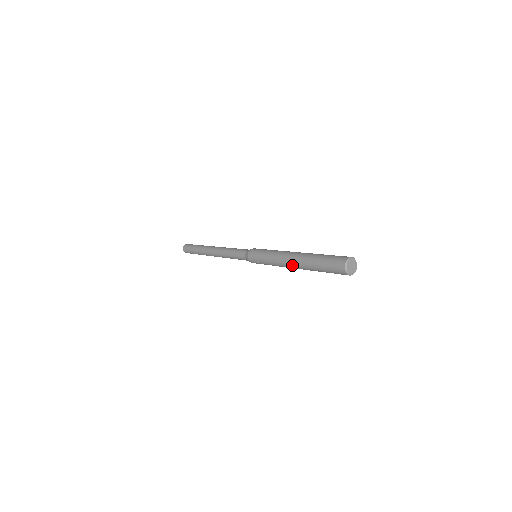
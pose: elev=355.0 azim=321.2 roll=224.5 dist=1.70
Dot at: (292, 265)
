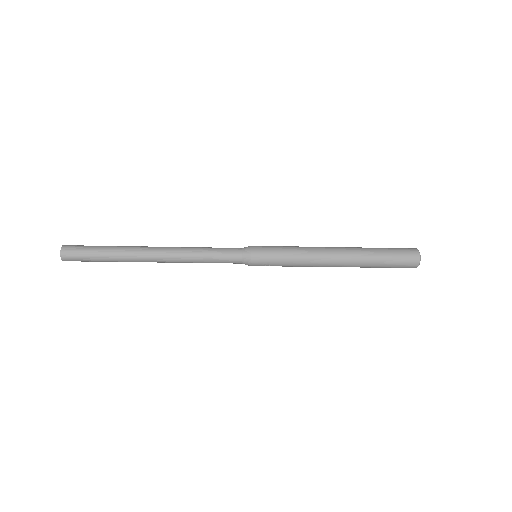
Dot at: (338, 263)
